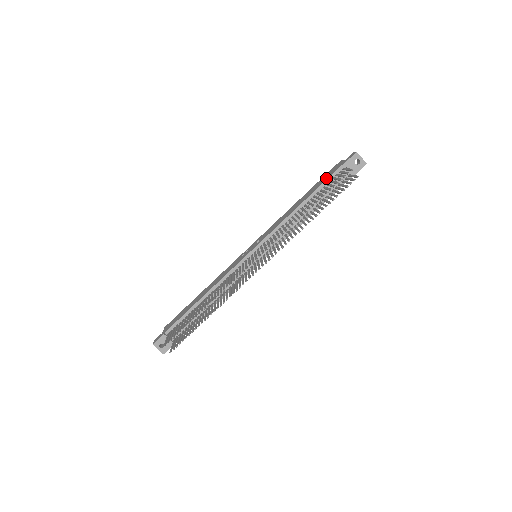
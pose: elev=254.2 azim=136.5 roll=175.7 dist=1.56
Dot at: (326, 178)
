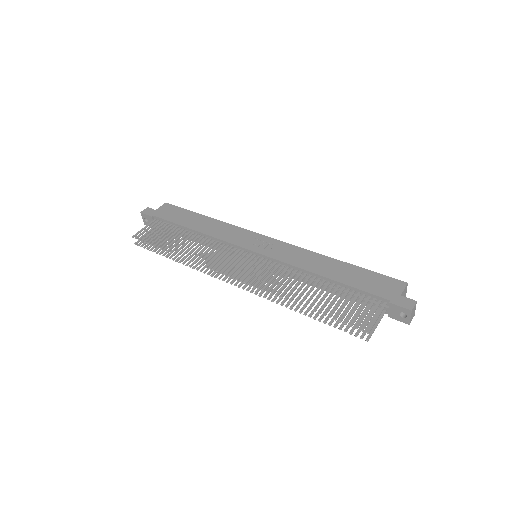
Dot at: (367, 287)
